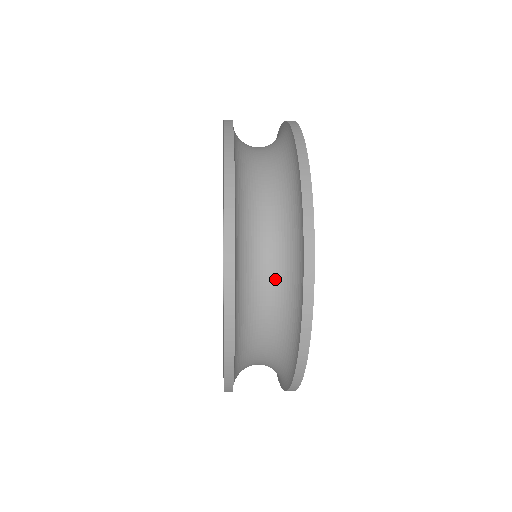
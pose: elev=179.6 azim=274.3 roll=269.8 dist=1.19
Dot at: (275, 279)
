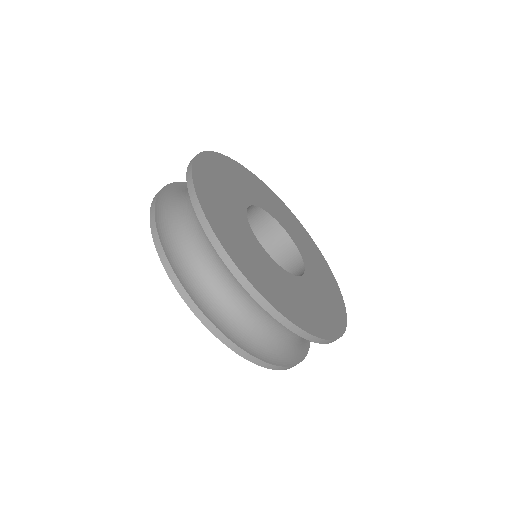
Dot at: (195, 217)
